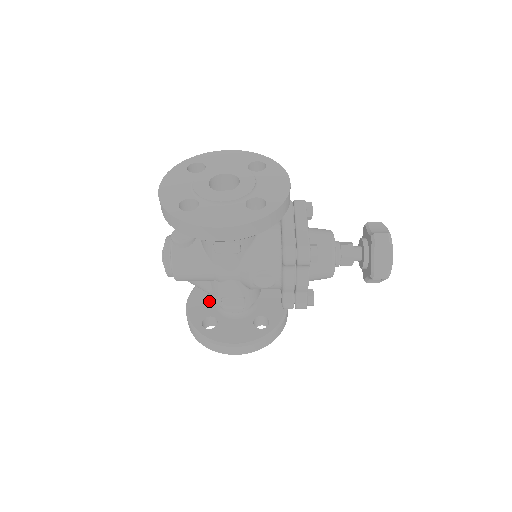
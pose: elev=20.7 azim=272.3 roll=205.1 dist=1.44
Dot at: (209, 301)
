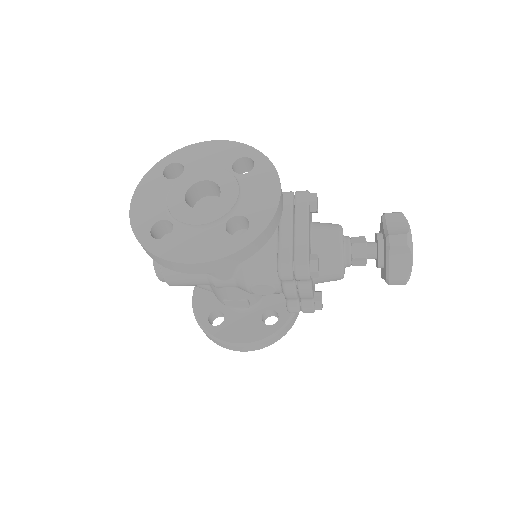
Dot at: occluded
